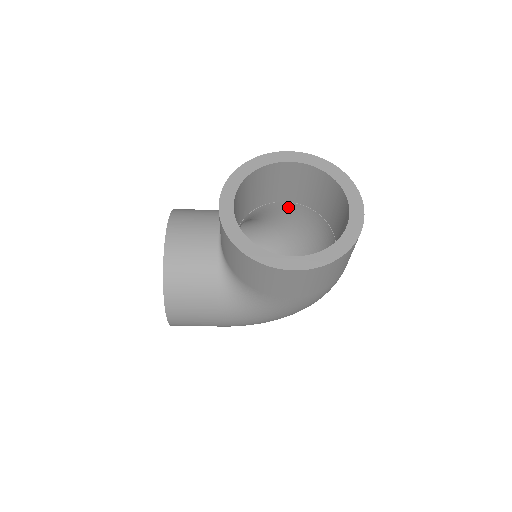
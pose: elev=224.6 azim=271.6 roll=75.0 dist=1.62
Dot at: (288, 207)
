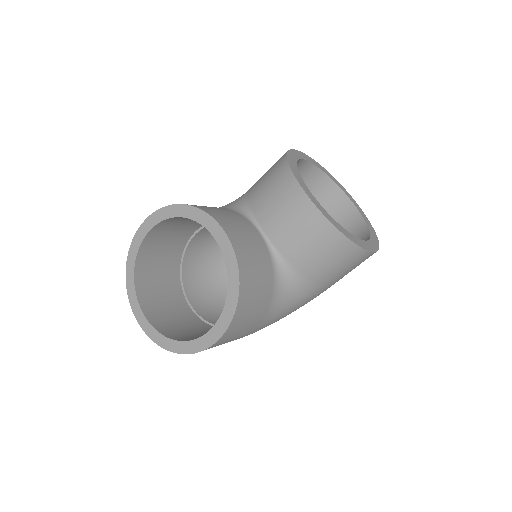
Dot at: occluded
